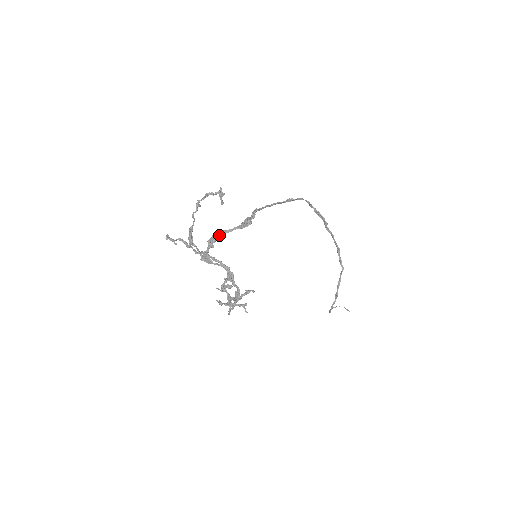
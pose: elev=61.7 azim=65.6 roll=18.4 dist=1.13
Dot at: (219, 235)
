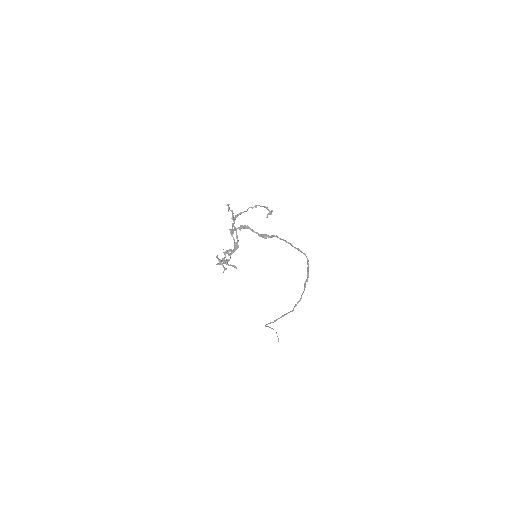
Dot at: (248, 228)
